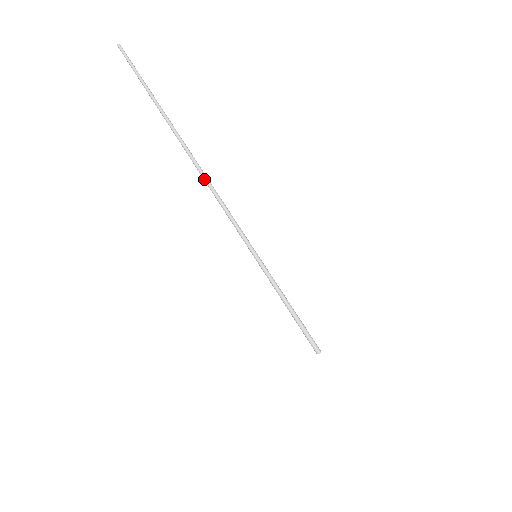
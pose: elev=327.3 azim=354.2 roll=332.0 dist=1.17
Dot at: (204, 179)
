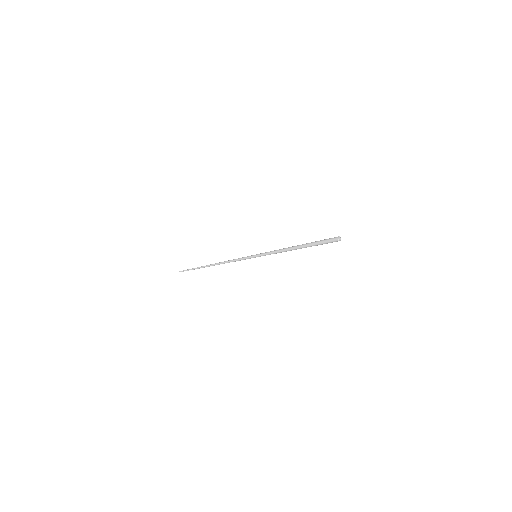
Dot at: (218, 264)
